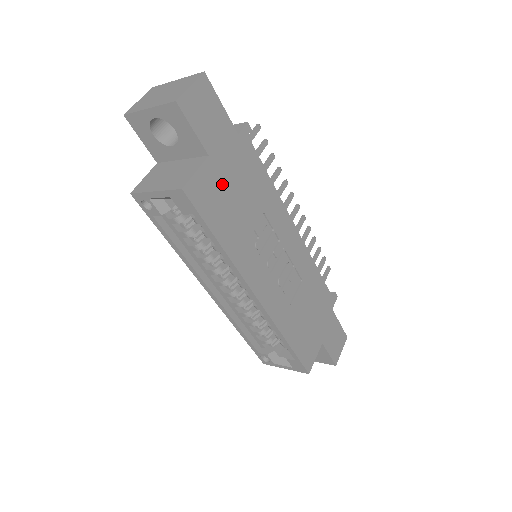
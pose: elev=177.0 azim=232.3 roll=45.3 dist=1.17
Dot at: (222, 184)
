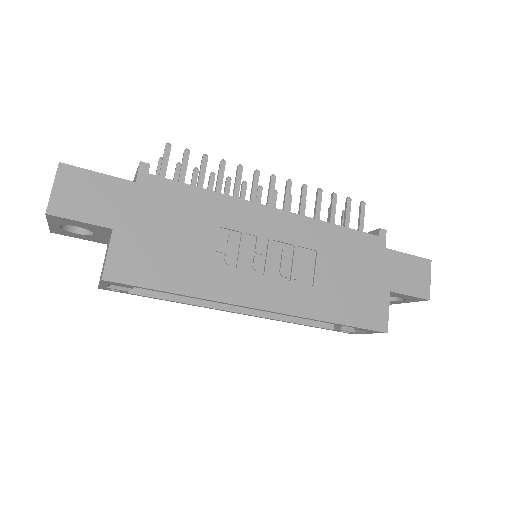
Dot at: (145, 241)
